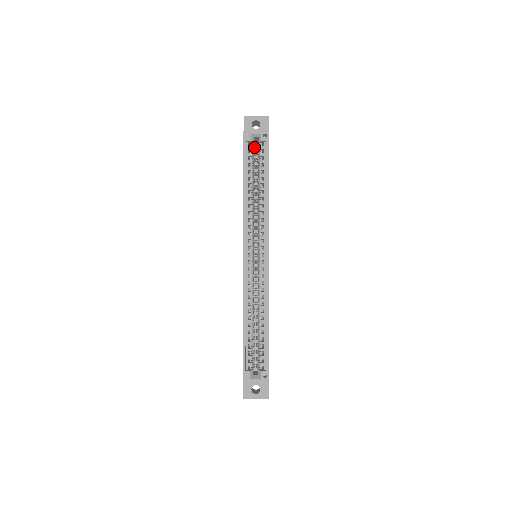
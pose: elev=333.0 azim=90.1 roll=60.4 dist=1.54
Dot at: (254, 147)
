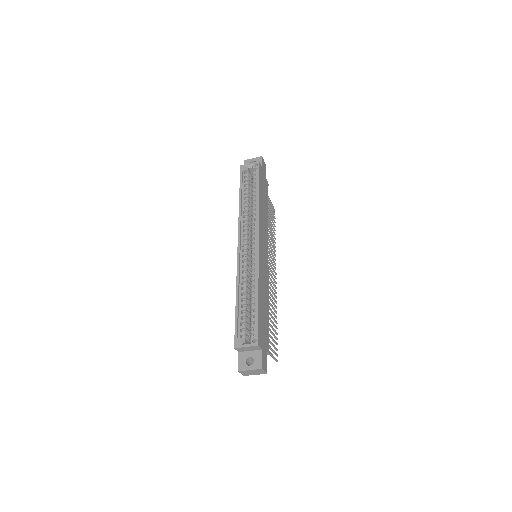
Dot at: (250, 176)
